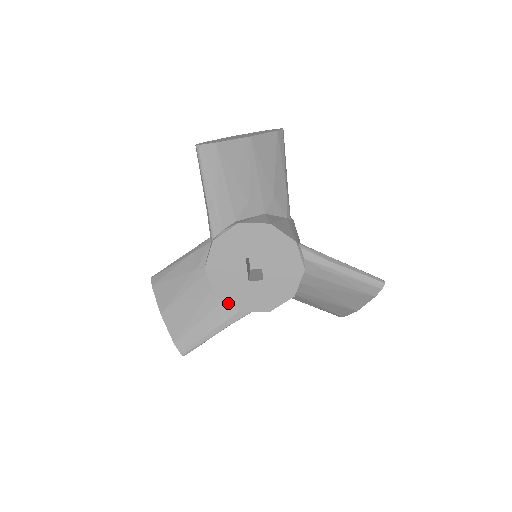
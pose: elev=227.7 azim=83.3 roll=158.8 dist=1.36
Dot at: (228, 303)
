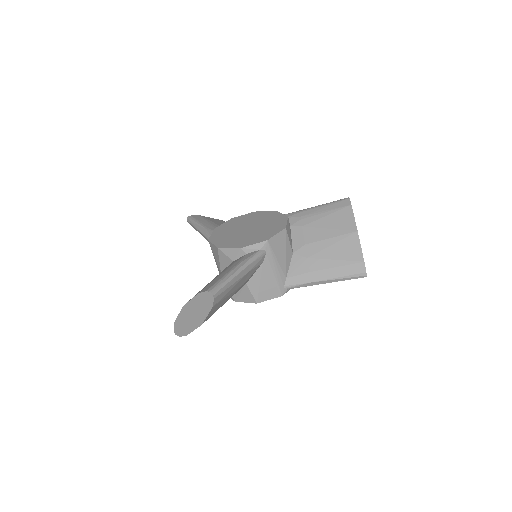
Dot at: occluded
